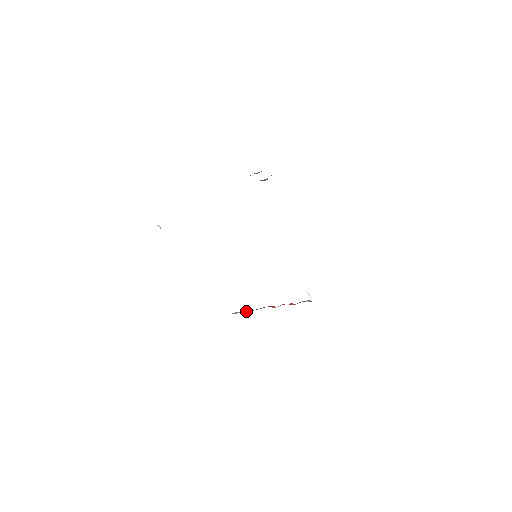
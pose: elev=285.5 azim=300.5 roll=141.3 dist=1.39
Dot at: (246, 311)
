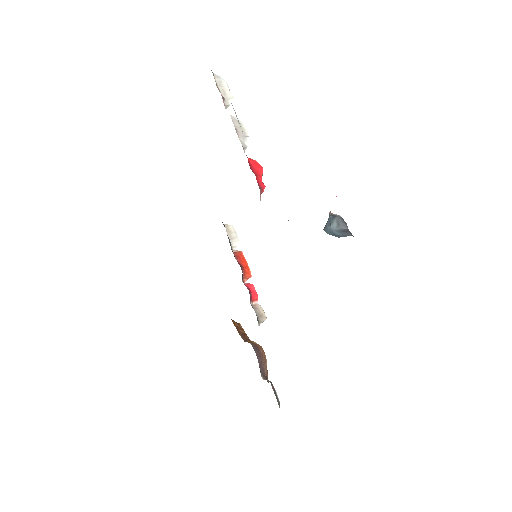
Dot at: occluded
